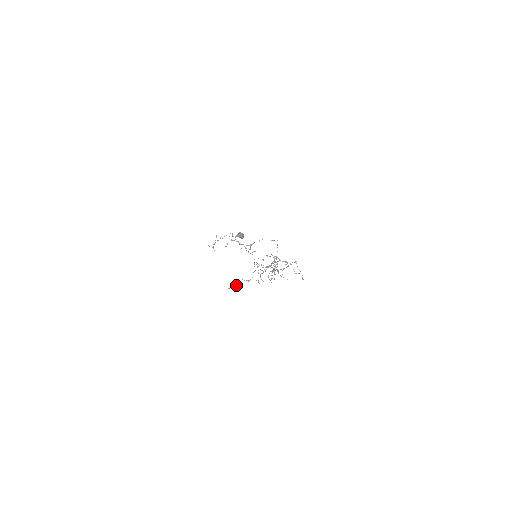
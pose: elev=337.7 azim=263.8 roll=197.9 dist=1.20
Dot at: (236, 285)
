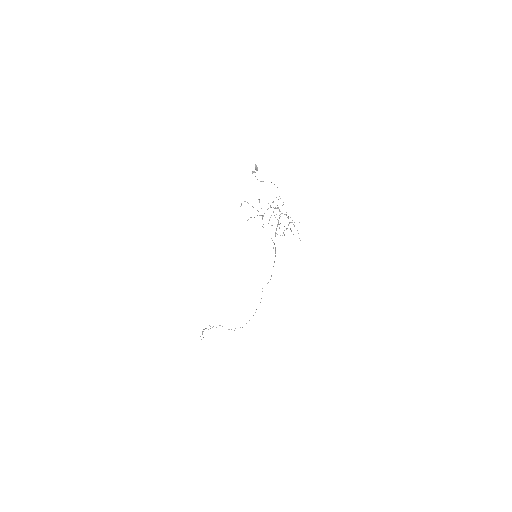
Dot at: (254, 217)
